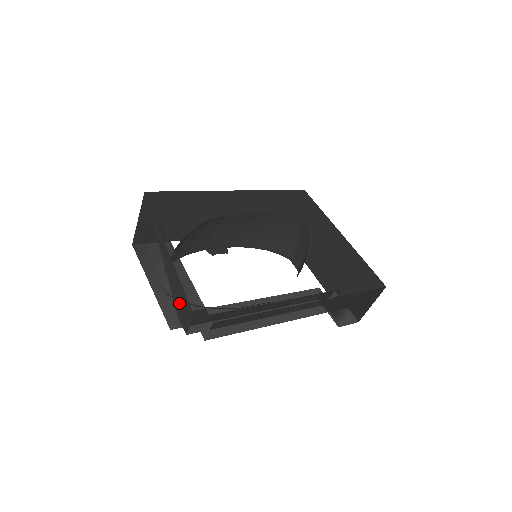
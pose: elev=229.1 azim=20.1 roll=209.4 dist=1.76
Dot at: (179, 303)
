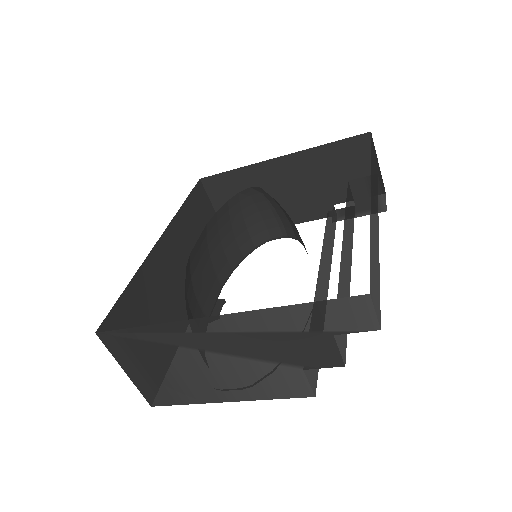
Dot at: (293, 354)
